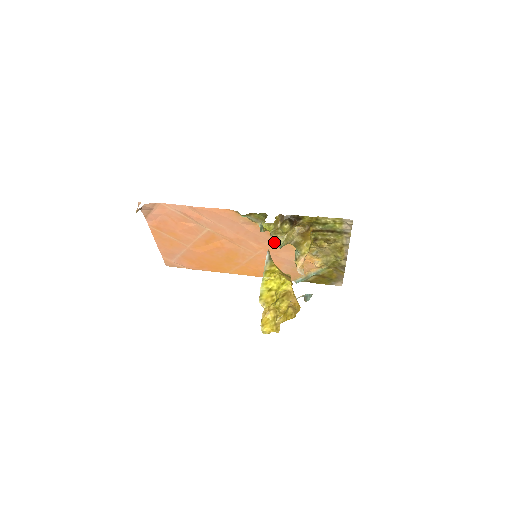
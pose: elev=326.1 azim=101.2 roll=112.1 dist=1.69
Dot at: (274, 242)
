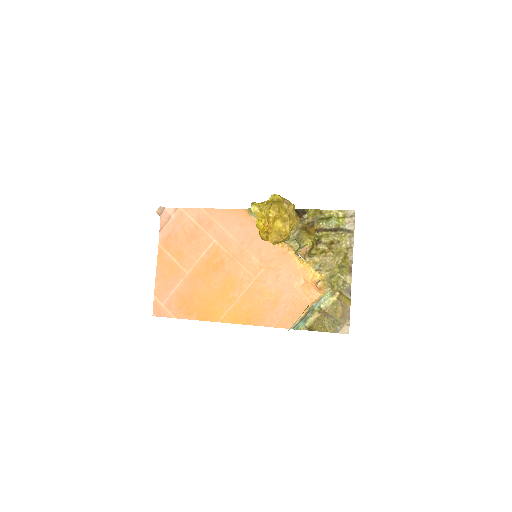
Dot at: (277, 254)
